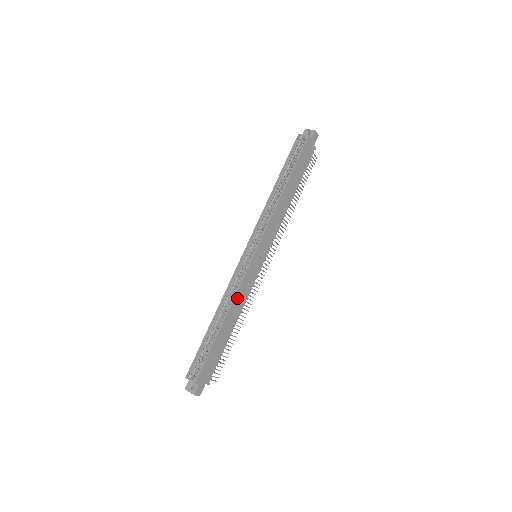
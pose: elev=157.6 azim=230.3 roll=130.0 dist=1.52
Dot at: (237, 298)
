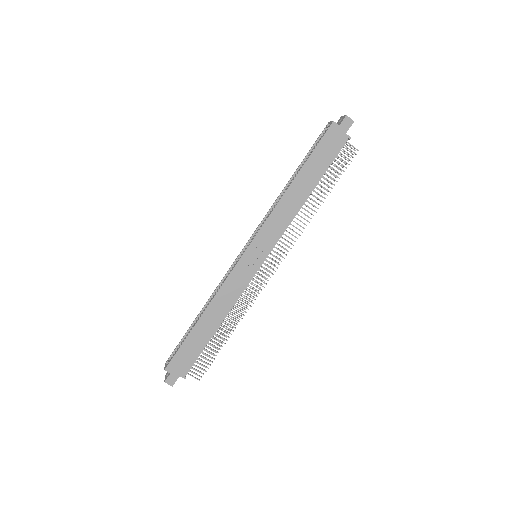
Dot at: (221, 295)
